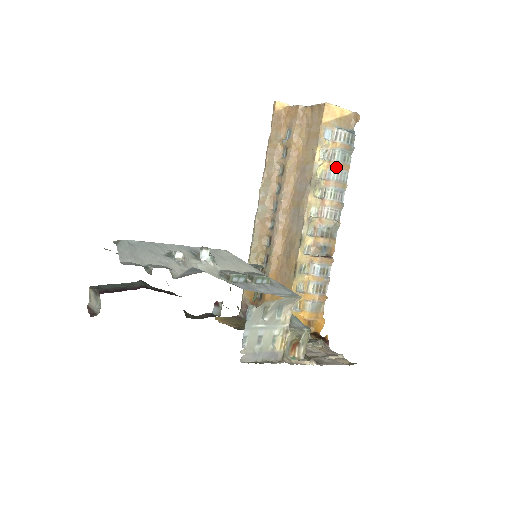
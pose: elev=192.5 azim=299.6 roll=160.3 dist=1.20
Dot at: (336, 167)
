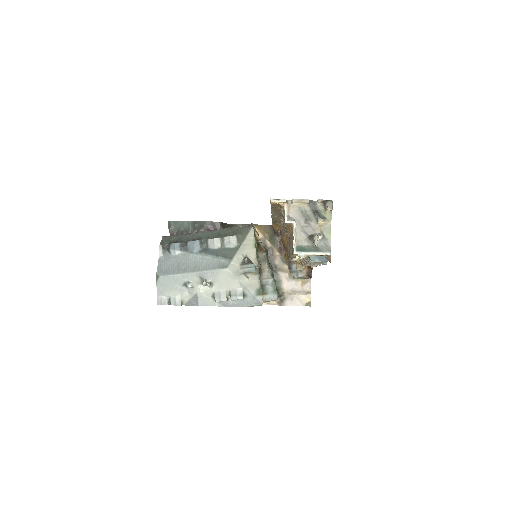
Dot at: (310, 262)
